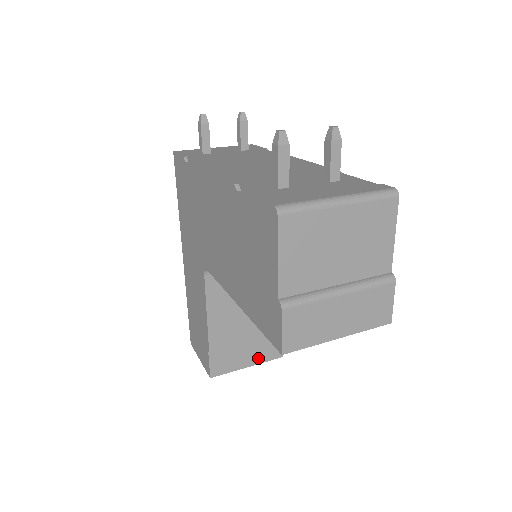
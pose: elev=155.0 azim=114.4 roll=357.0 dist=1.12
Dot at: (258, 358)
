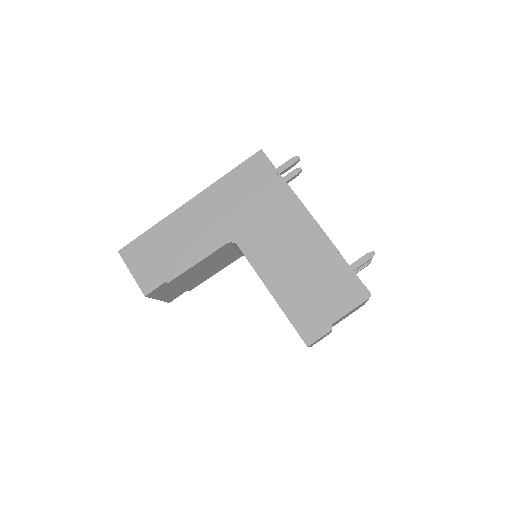
Dot at: (166, 297)
